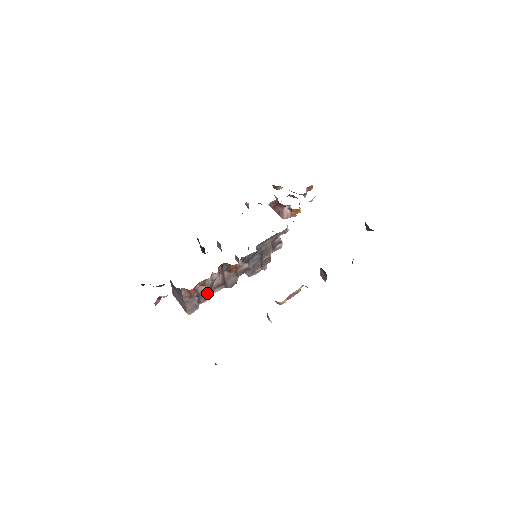
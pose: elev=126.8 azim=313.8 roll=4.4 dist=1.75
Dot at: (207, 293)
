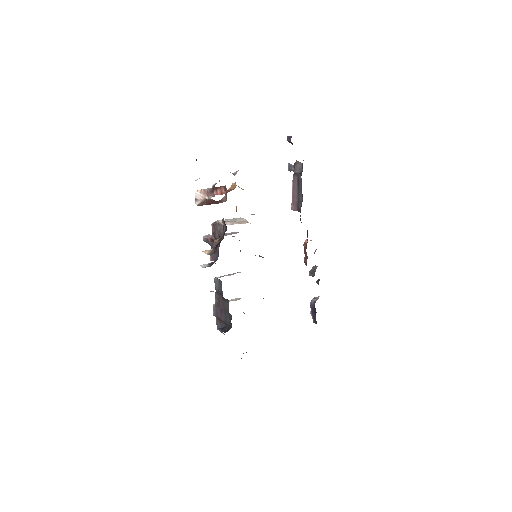
Dot at: occluded
